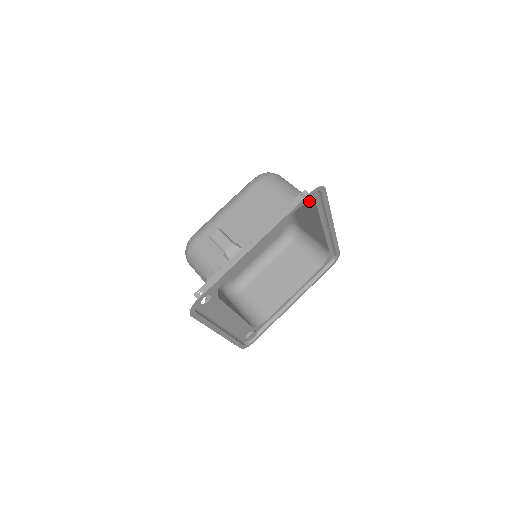
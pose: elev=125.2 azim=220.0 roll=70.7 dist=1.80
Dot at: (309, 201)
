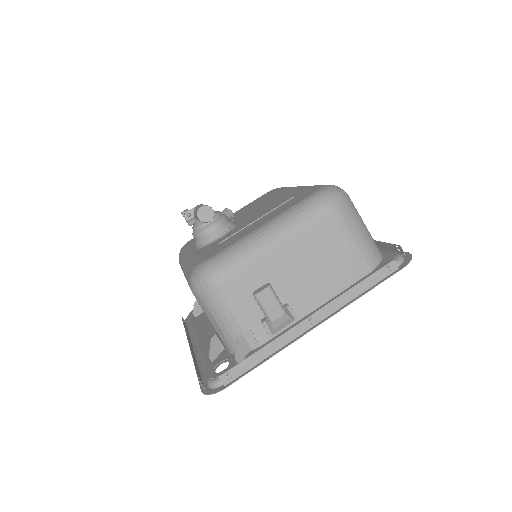
Dot at: (382, 260)
